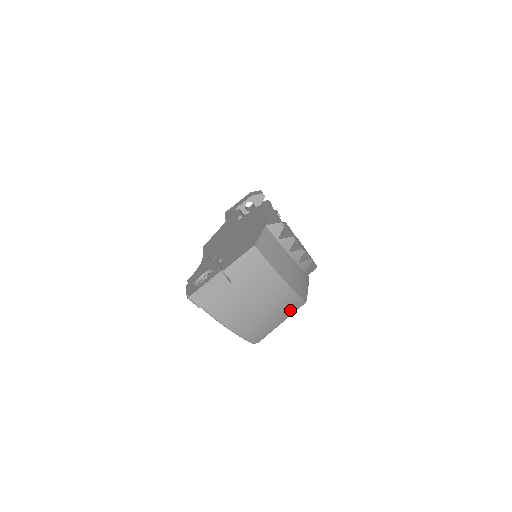
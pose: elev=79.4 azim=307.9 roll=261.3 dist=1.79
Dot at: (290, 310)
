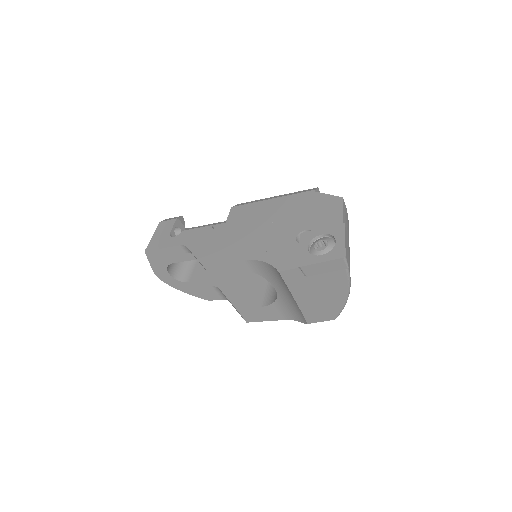
Dot at: occluded
